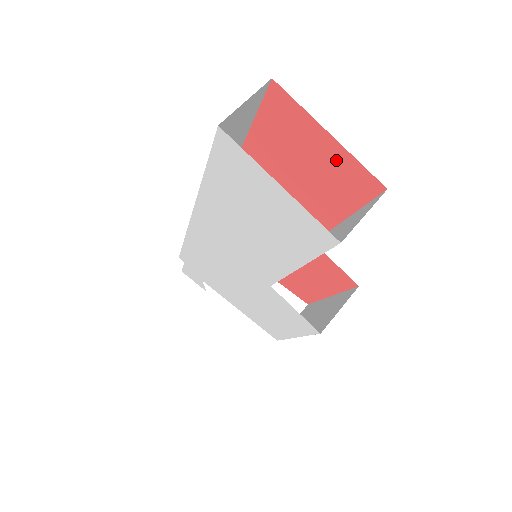
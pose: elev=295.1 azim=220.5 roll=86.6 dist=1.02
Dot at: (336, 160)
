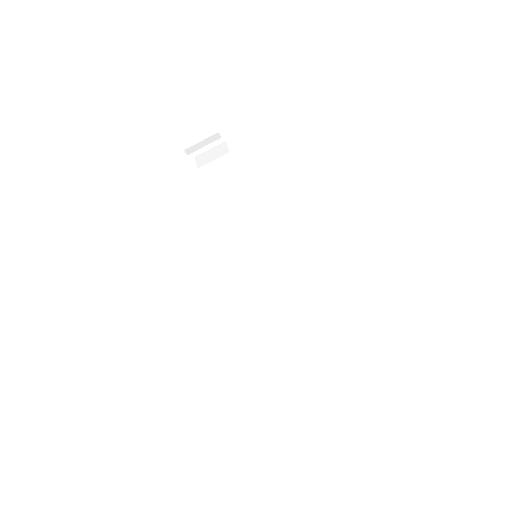
Dot at: occluded
